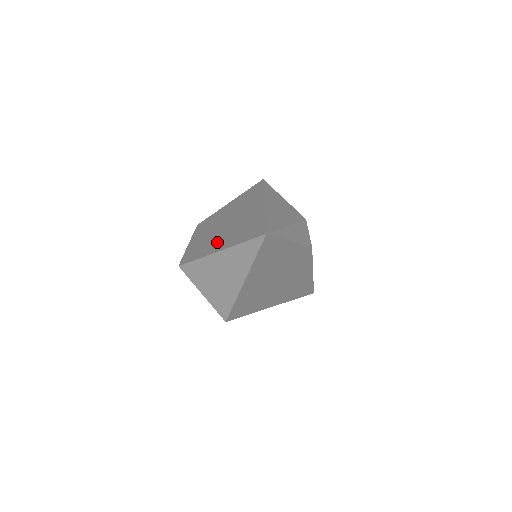
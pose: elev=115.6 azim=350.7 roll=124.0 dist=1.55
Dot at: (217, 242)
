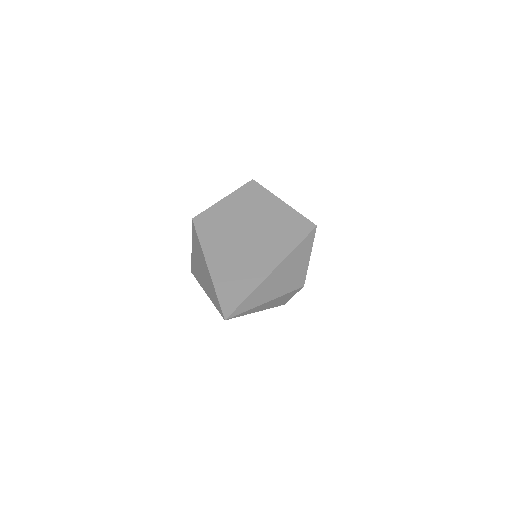
Dot at: (220, 250)
